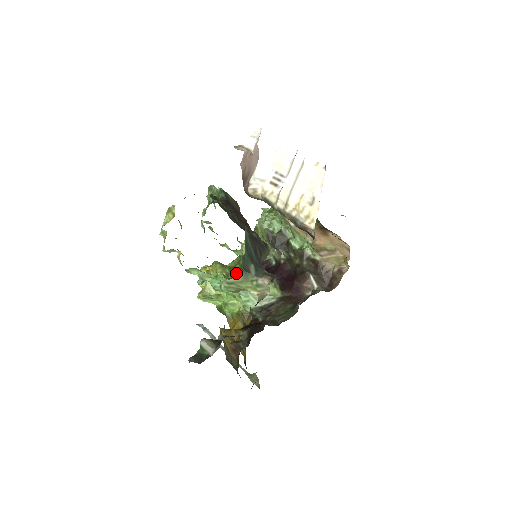
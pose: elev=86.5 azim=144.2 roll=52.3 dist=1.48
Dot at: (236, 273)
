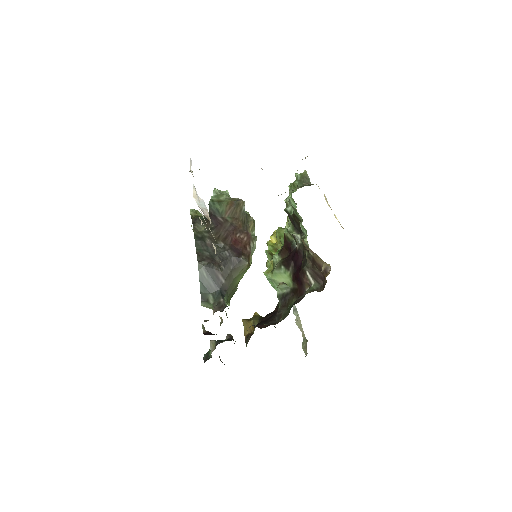
Dot at: occluded
